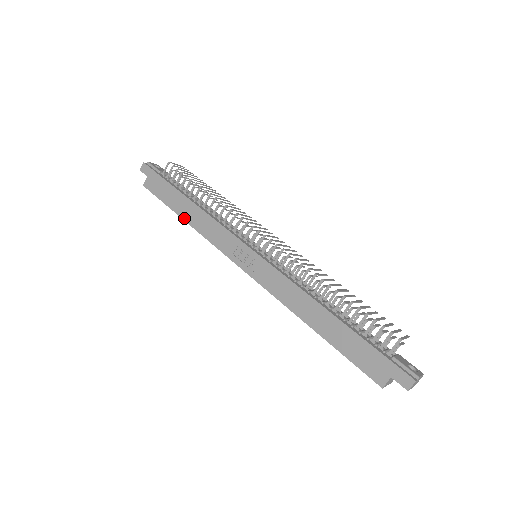
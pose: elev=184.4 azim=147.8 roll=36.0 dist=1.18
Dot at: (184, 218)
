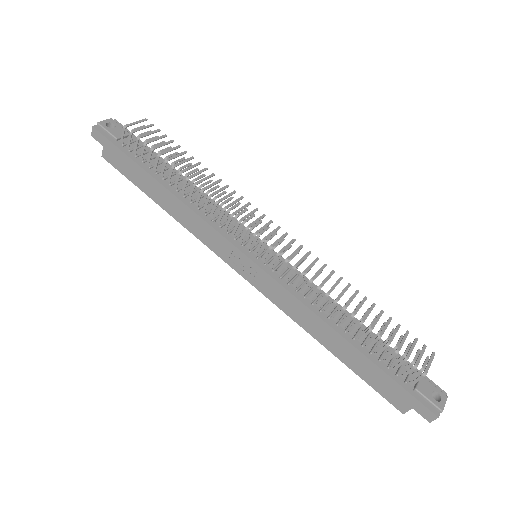
Dot at: (162, 207)
